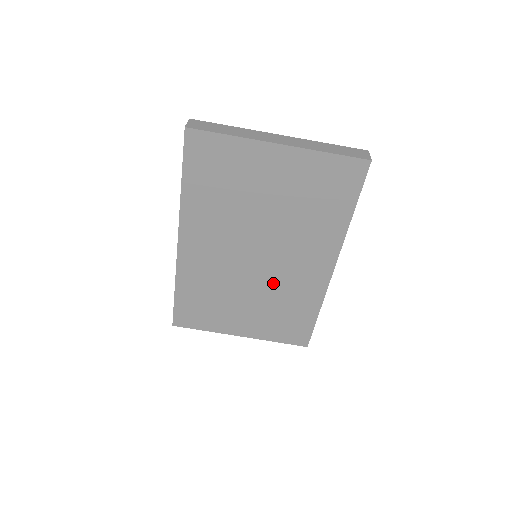
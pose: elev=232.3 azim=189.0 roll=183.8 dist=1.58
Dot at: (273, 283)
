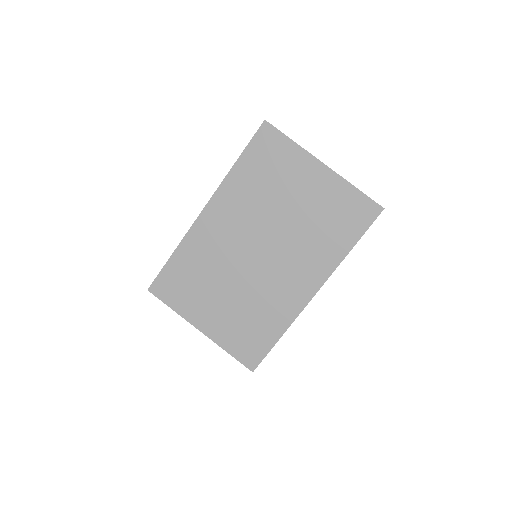
Dot at: (258, 286)
